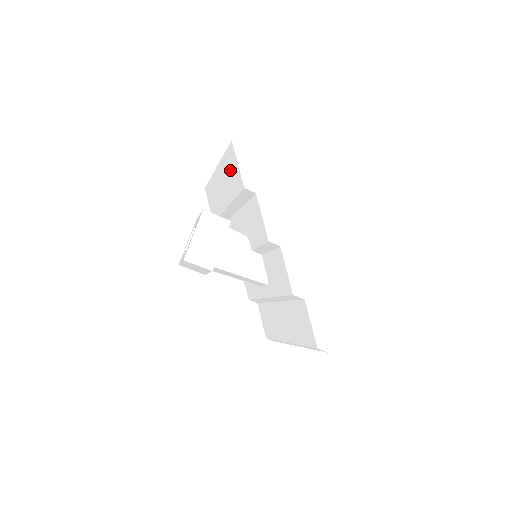
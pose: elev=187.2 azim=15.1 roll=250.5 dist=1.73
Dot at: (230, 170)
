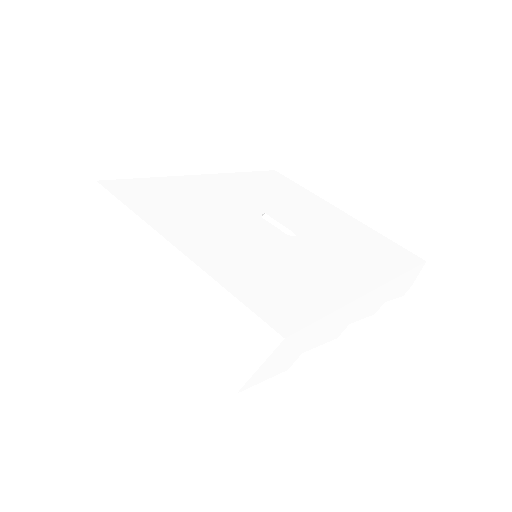
Dot at: occluded
